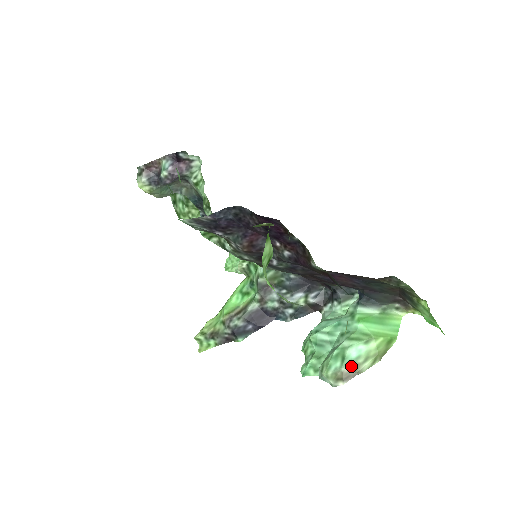
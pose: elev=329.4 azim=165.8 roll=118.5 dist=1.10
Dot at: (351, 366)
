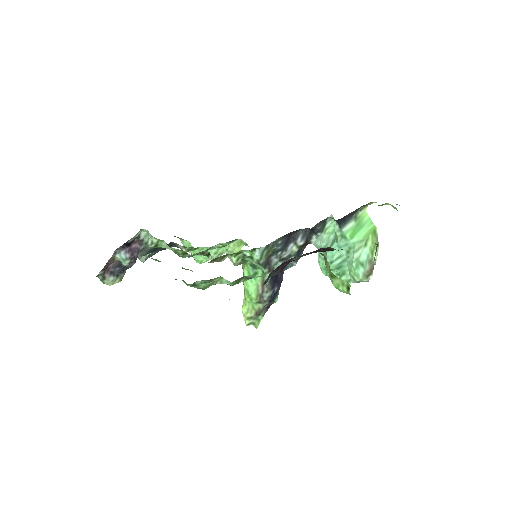
Dot at: (368, 264)
